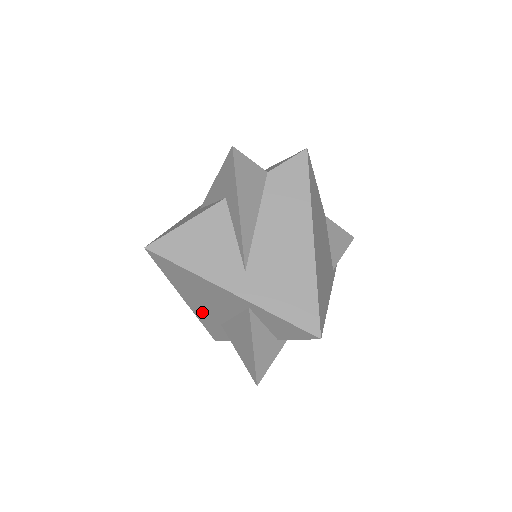
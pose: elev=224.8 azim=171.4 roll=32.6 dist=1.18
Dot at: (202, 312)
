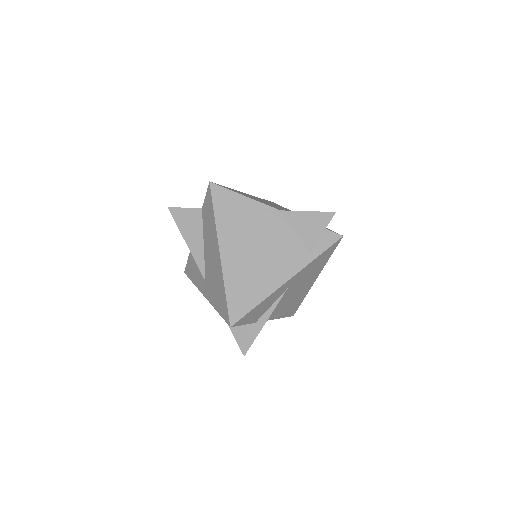
Dot at: occluded
